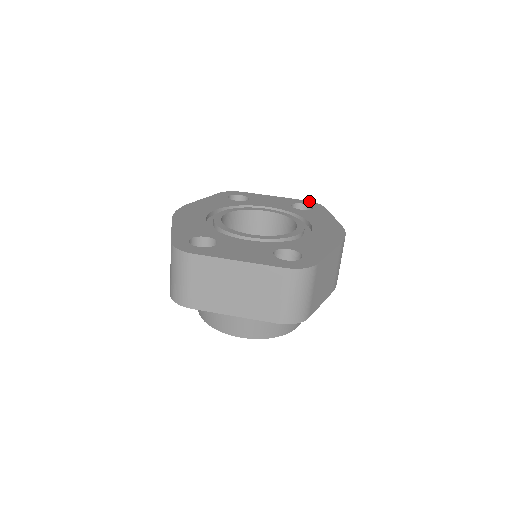
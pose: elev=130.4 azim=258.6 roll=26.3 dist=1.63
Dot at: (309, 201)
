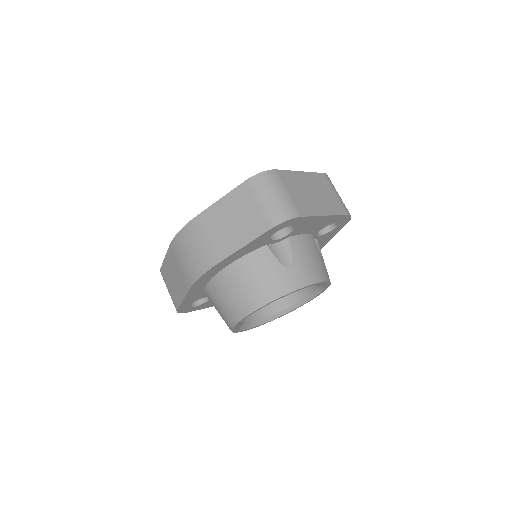
Dot at: occluded
